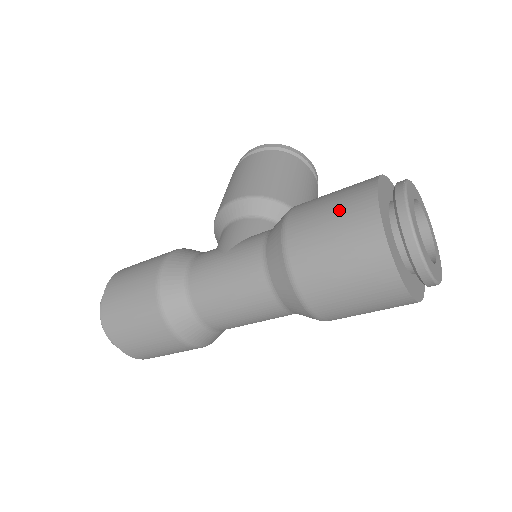
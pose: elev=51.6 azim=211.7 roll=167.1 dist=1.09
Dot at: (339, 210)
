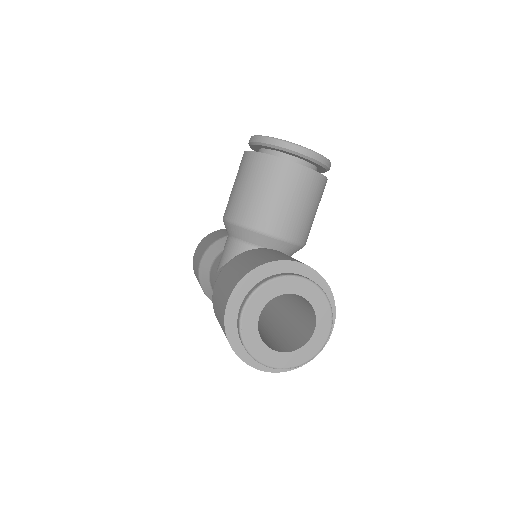
Dot at: (219, 305)
